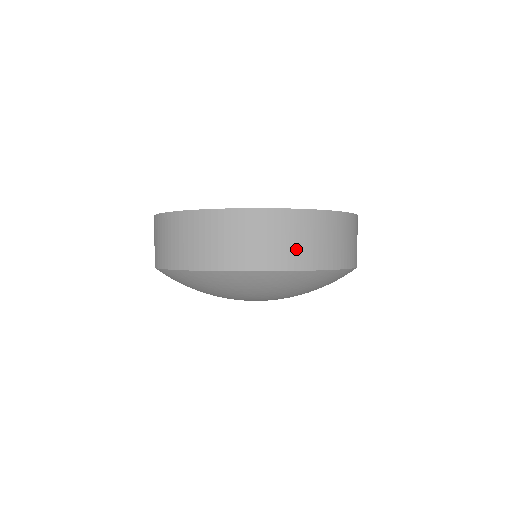
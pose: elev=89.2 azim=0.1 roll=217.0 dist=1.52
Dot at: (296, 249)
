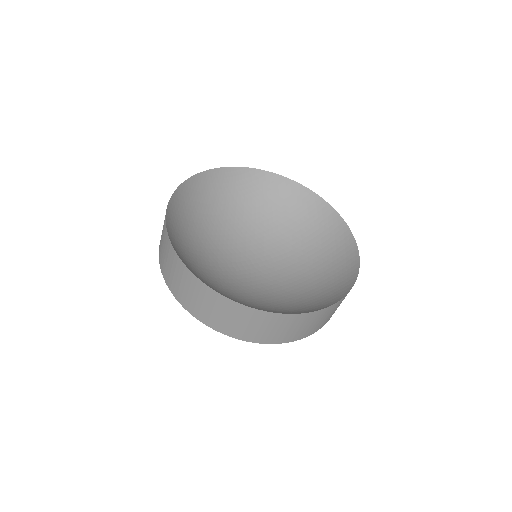
Dot at: (247, 330)
